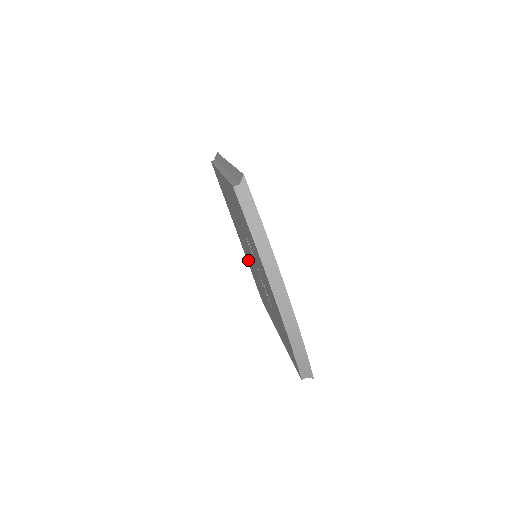
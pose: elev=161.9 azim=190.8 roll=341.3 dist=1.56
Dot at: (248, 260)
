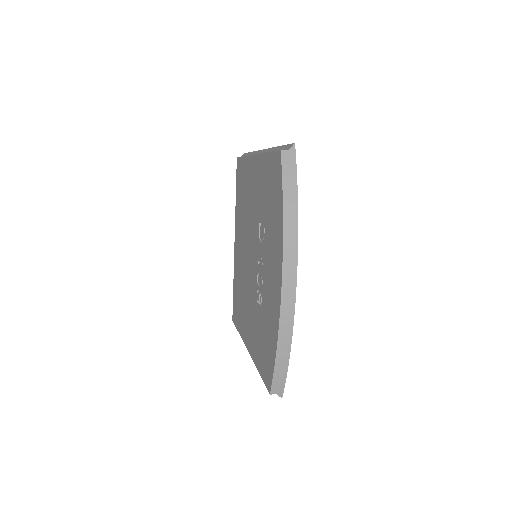
Dot at: (238, 268)
